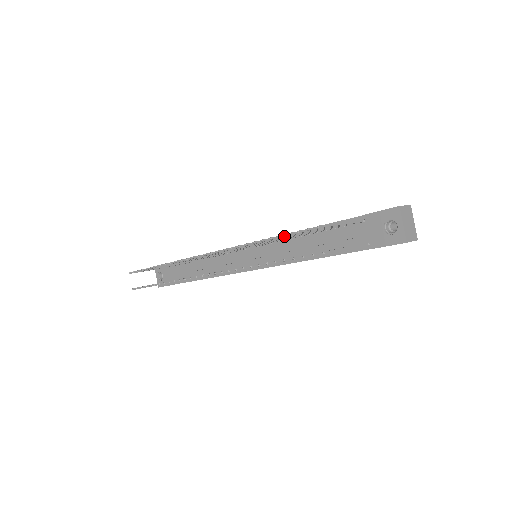
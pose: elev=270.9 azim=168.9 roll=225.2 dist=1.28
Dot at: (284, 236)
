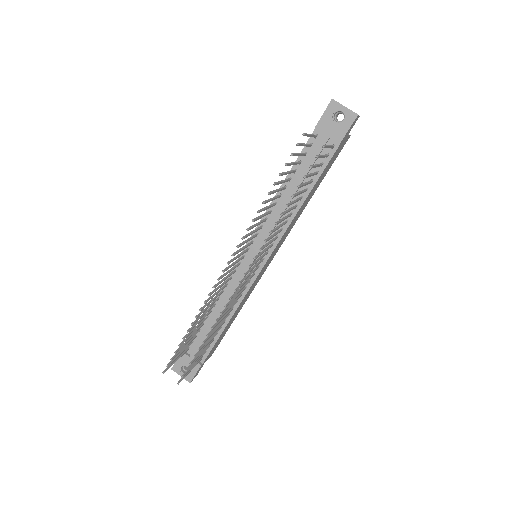
Dot at: (282, 174)
